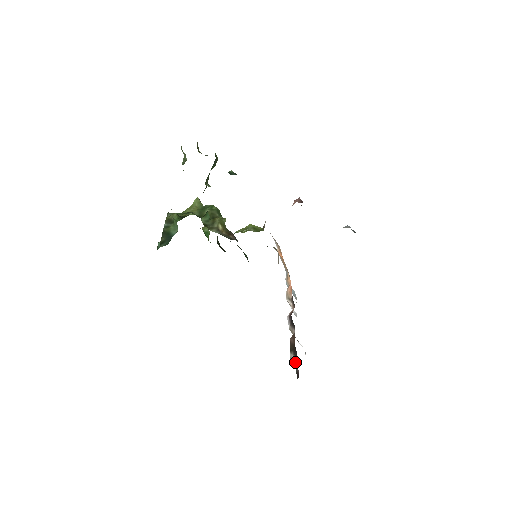
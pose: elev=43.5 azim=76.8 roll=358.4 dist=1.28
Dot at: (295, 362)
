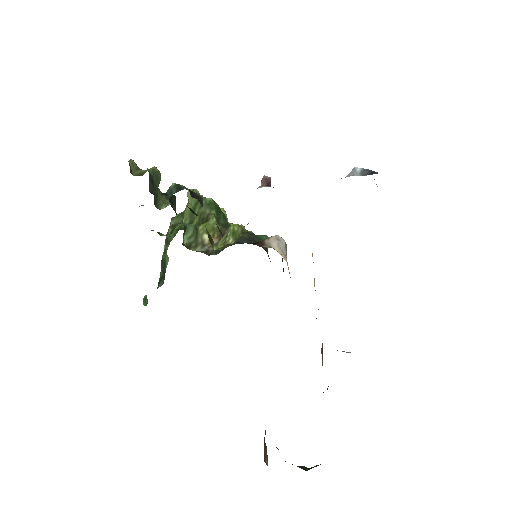
Dot at: occluded
